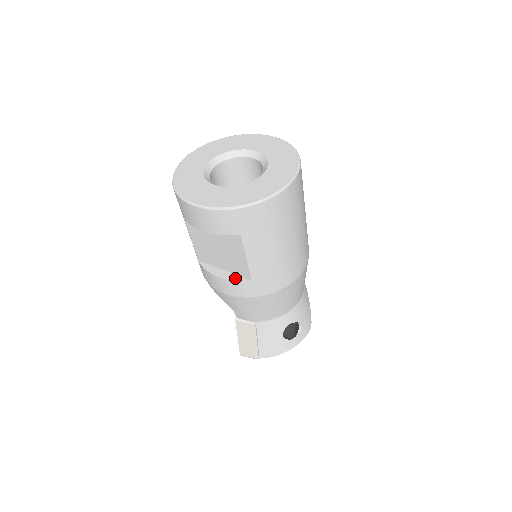
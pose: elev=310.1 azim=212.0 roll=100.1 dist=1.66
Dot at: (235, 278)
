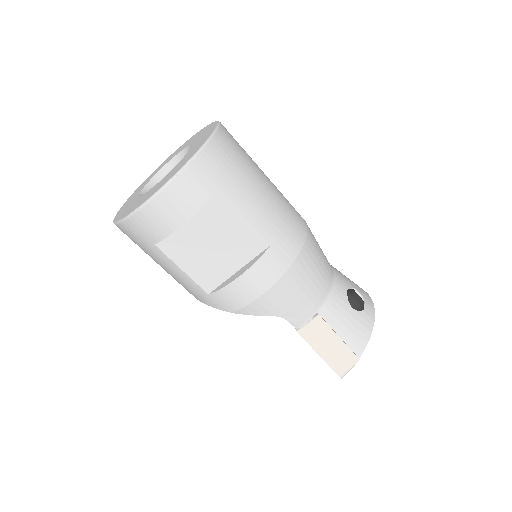
Dot at: (255, 260)
